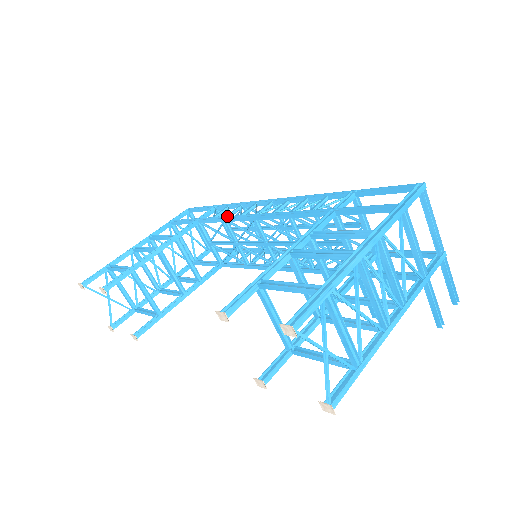
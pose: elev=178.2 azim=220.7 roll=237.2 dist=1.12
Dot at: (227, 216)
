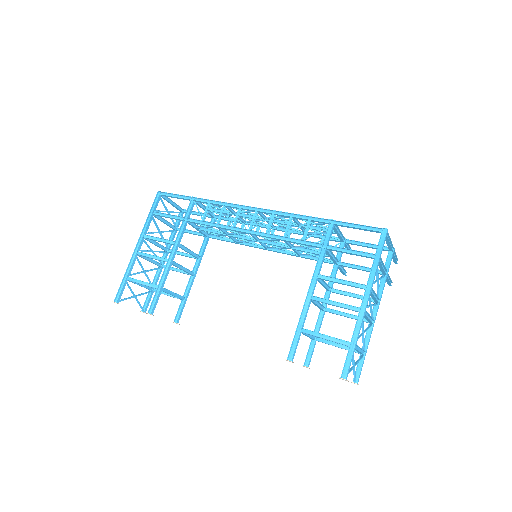
Dot at: (219, 224)
